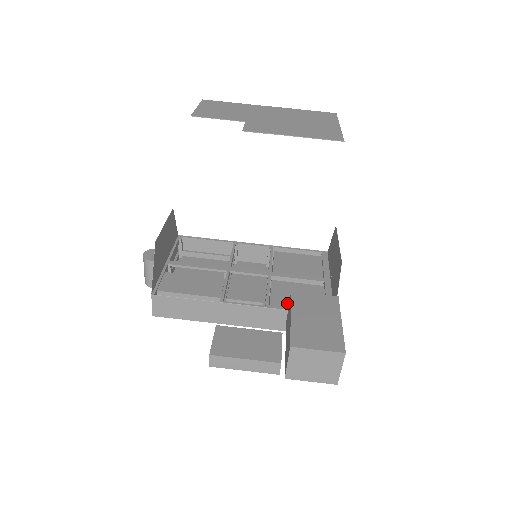
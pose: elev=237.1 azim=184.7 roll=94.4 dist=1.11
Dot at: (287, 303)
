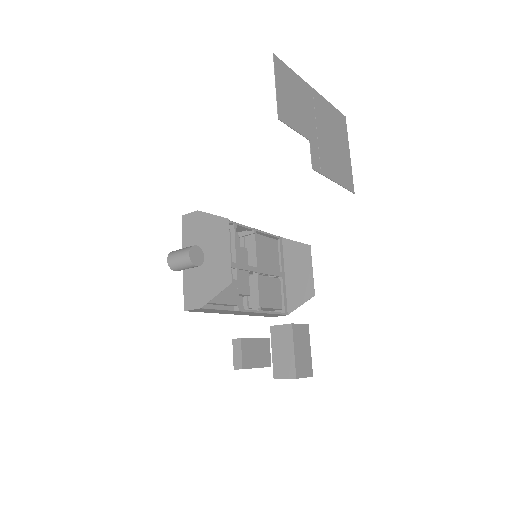
Dot at: (266, 302)
